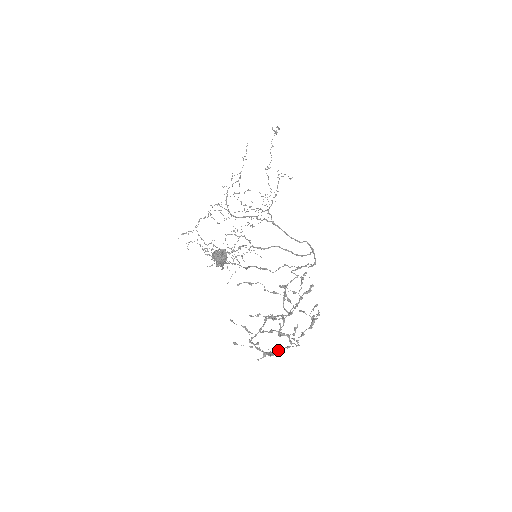
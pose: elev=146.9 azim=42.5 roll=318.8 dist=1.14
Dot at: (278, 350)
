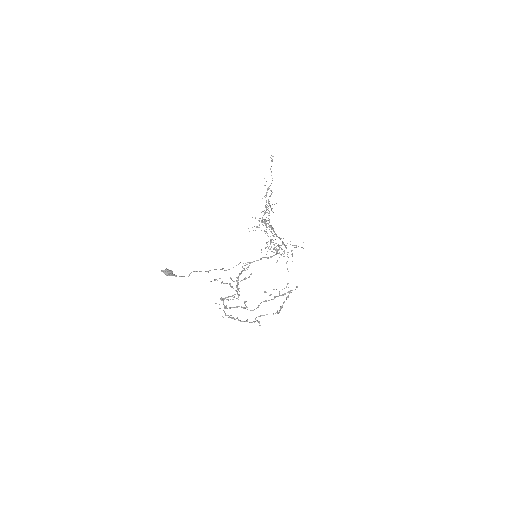
Dot at: (255, 318)
